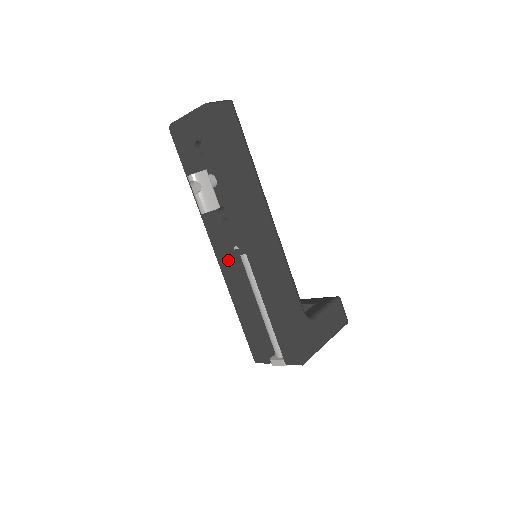
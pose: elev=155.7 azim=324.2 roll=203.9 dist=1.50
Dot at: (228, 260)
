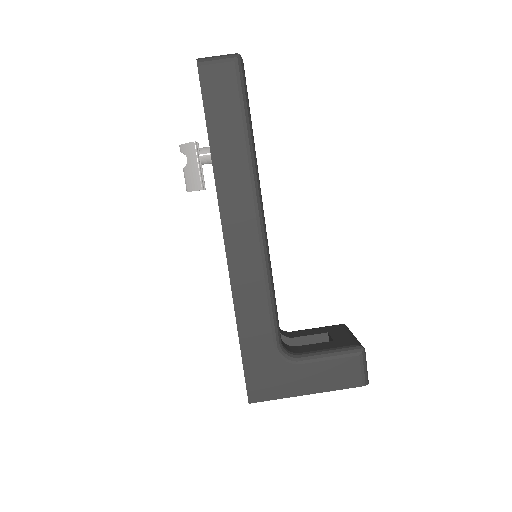
Dot at: occluded
